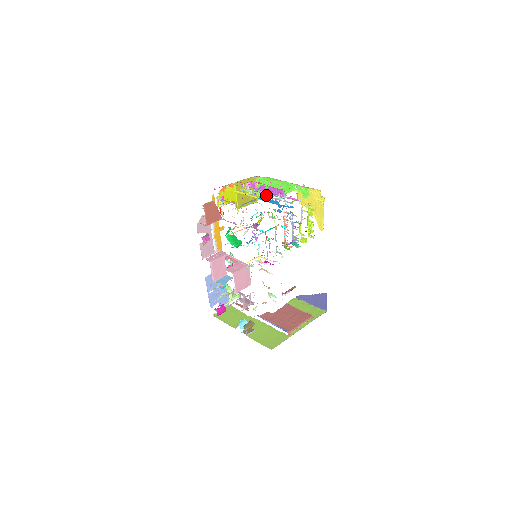
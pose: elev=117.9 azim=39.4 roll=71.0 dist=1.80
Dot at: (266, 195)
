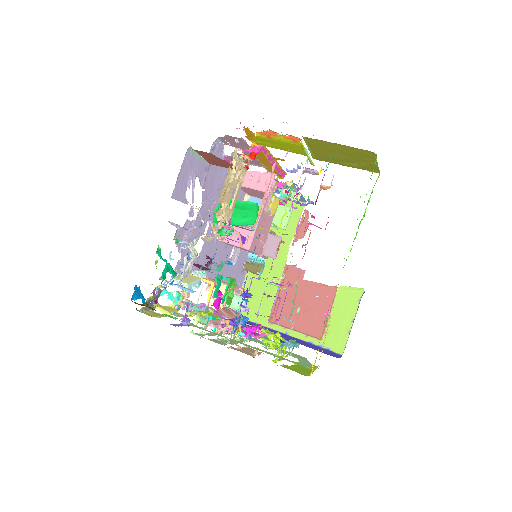
Dot at: occluded
